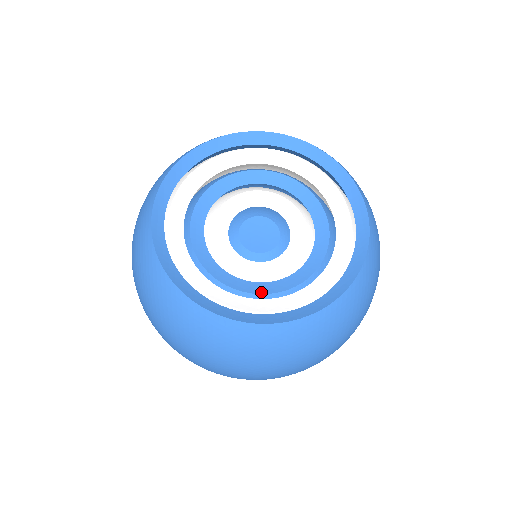
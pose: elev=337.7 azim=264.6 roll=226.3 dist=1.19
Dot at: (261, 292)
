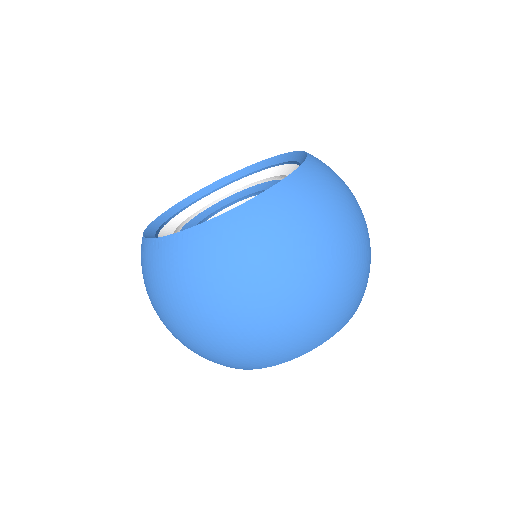
Dot at: occluded
